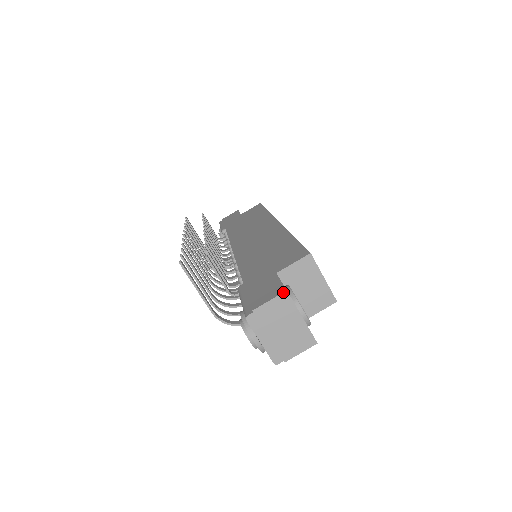
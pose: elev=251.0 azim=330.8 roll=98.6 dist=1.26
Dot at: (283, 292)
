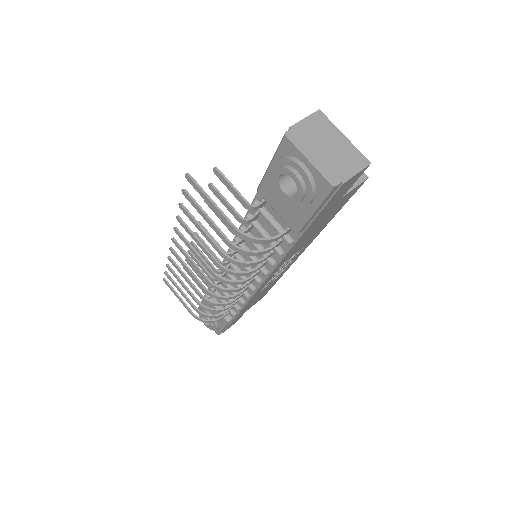
Dot at: (316, 111)
